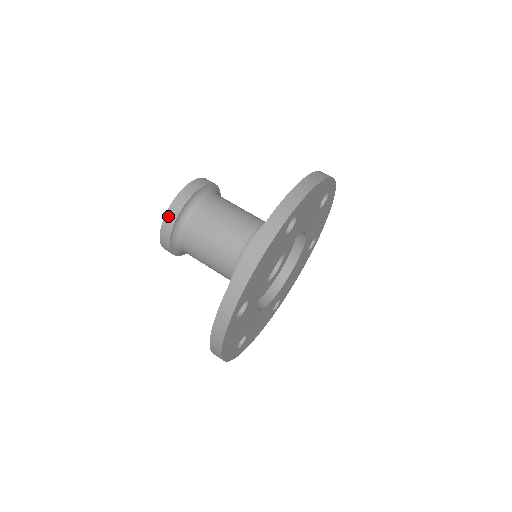
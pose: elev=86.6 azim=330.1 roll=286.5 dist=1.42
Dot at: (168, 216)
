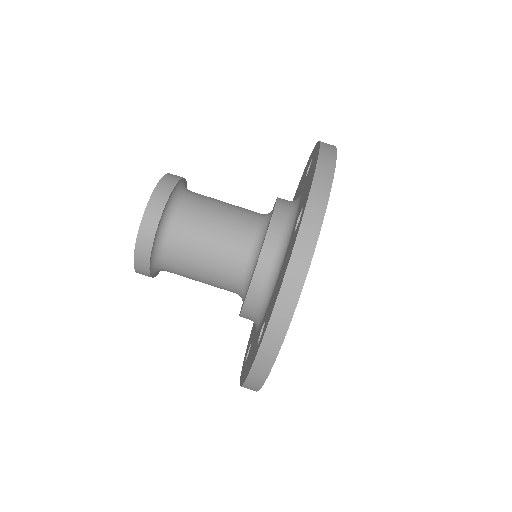
Dot at: (141, 238)
